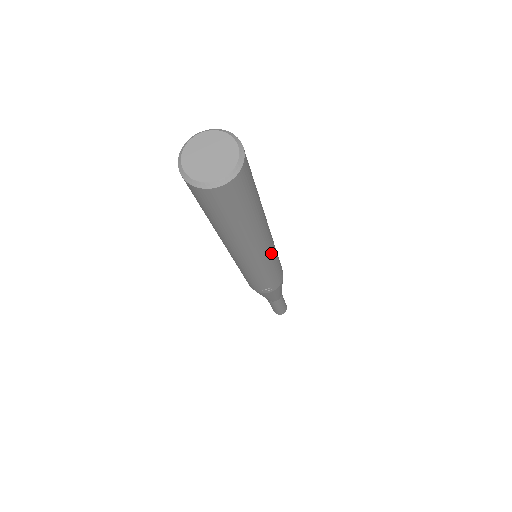
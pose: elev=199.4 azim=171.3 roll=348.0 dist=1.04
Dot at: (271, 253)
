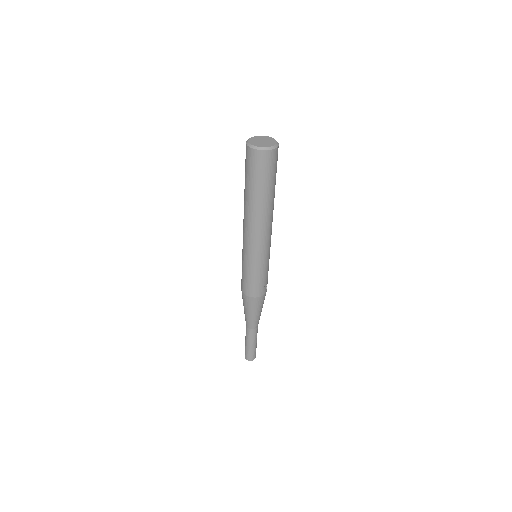
Dot at: occluded
